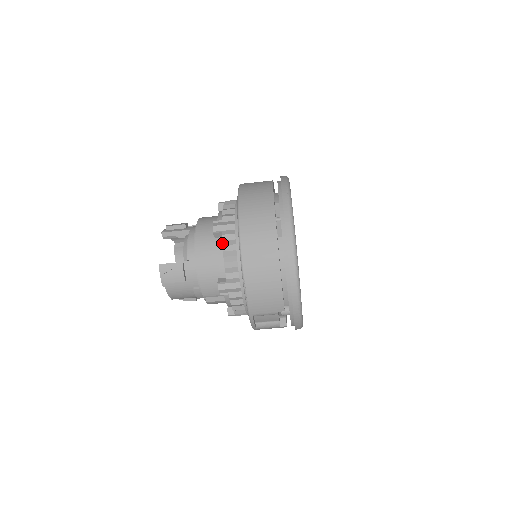
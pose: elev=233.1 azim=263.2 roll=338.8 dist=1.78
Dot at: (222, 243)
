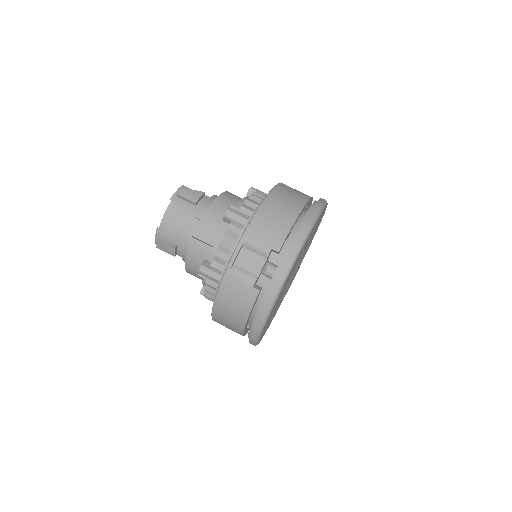
Dot at: occluded
